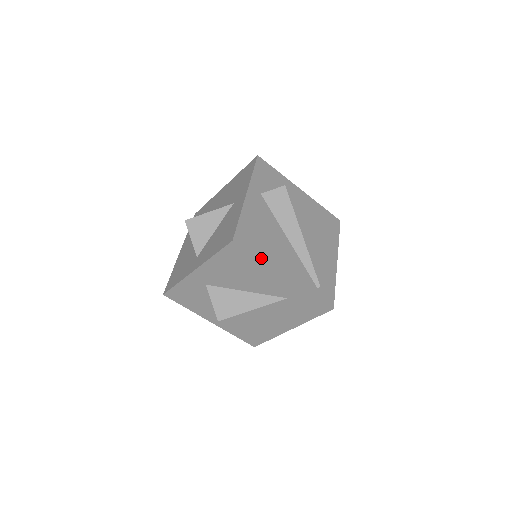
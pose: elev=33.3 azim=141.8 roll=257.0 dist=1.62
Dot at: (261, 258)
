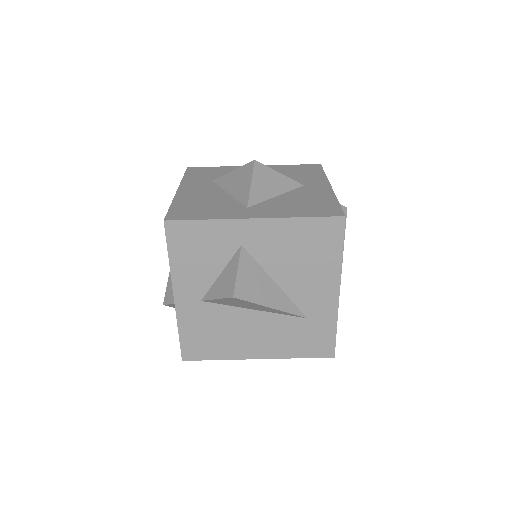
Dot at: occluded
